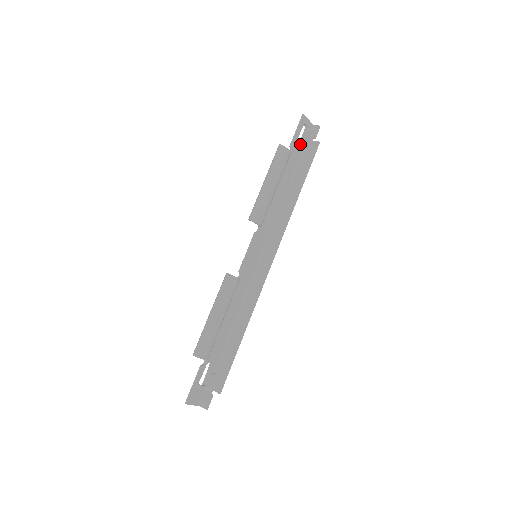
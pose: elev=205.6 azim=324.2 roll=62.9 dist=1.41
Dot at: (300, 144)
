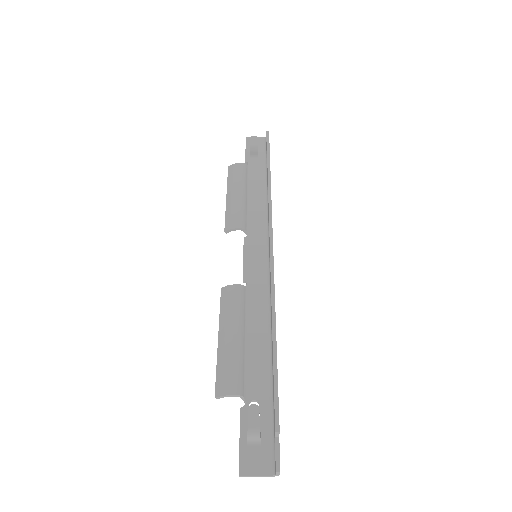
Dot at: (252, 153)
